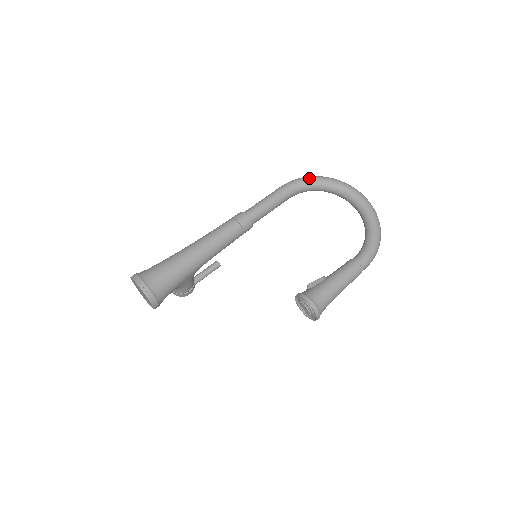
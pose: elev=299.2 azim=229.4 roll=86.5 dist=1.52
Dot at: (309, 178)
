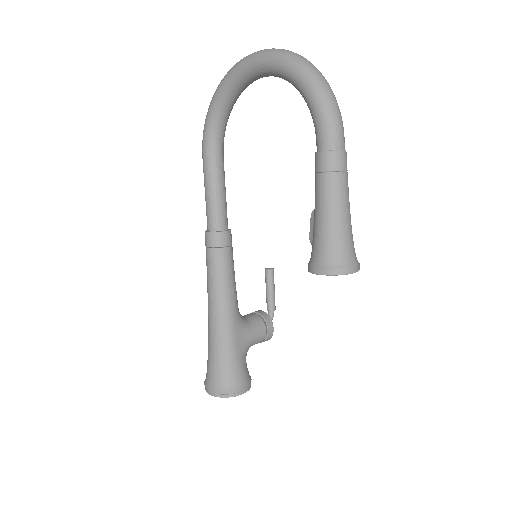
Dot at: (207, 117)
